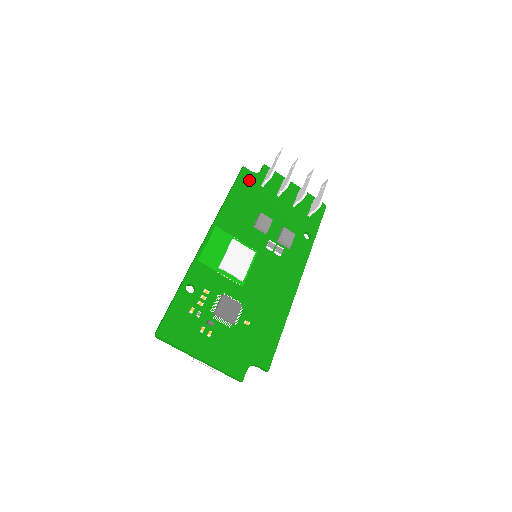
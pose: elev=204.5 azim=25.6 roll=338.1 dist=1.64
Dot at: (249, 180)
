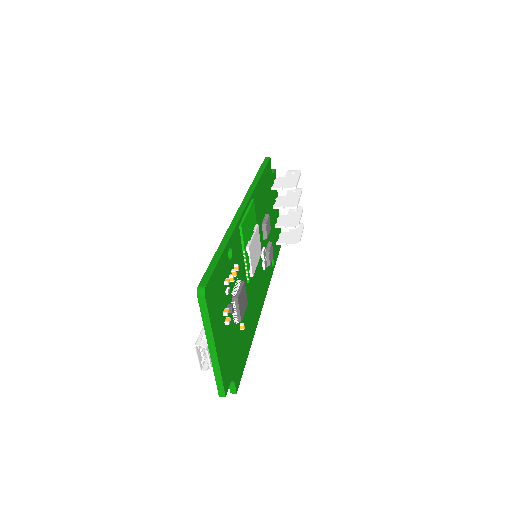
Dot at: (269, 174)
